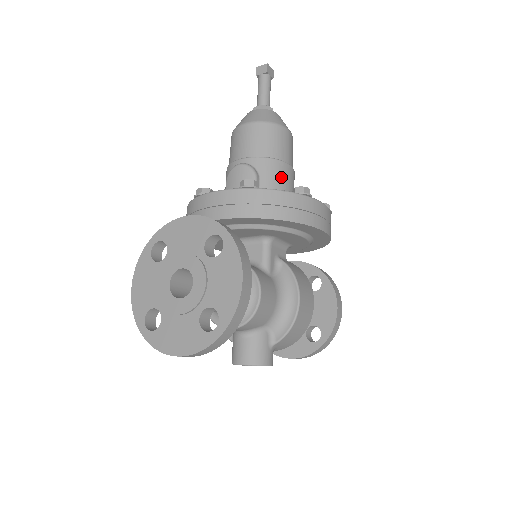
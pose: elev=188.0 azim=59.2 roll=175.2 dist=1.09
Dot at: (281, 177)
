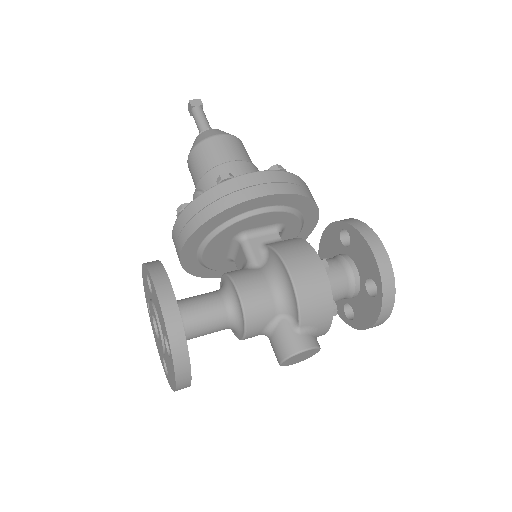
Dot at: occluded
